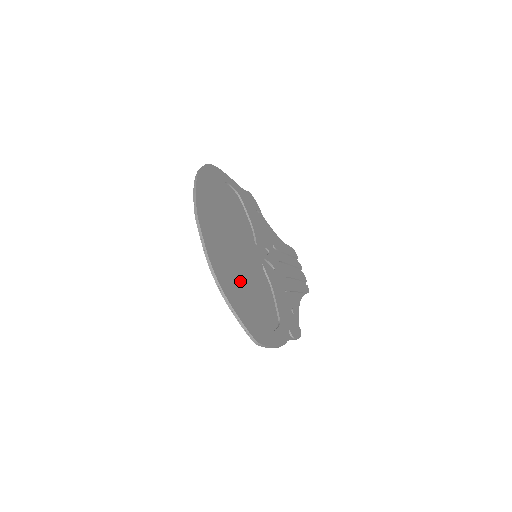
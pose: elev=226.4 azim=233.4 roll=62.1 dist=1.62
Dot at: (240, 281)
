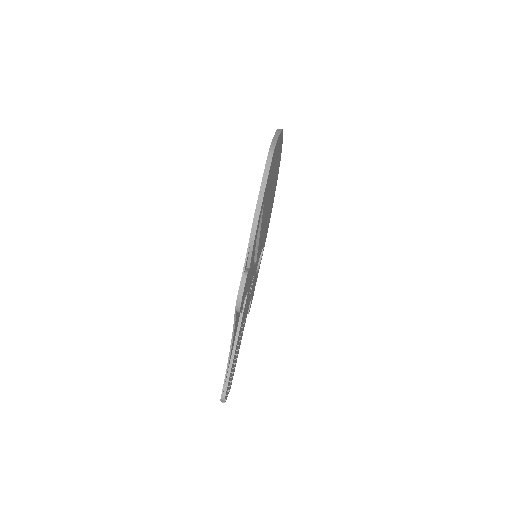
Dot at: (272, 181)
